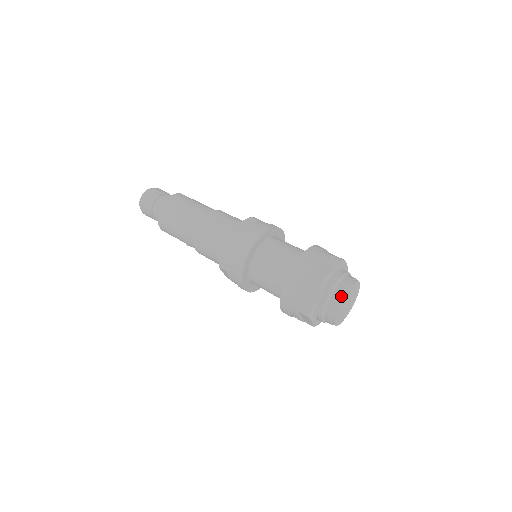
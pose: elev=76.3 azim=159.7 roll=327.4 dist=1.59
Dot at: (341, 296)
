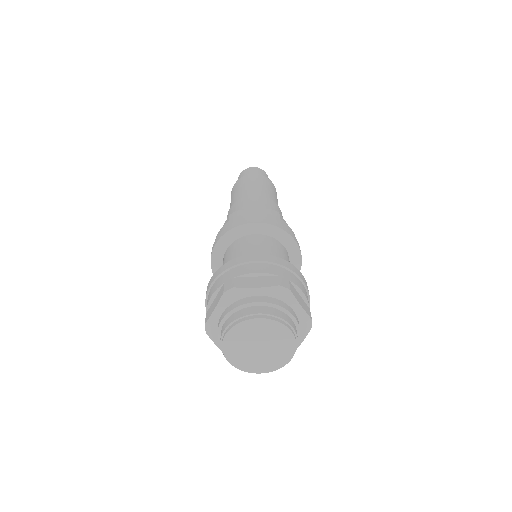
Dot at: (234, 323)
